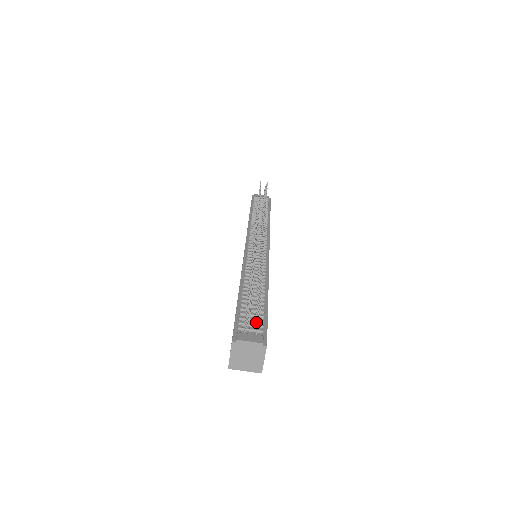
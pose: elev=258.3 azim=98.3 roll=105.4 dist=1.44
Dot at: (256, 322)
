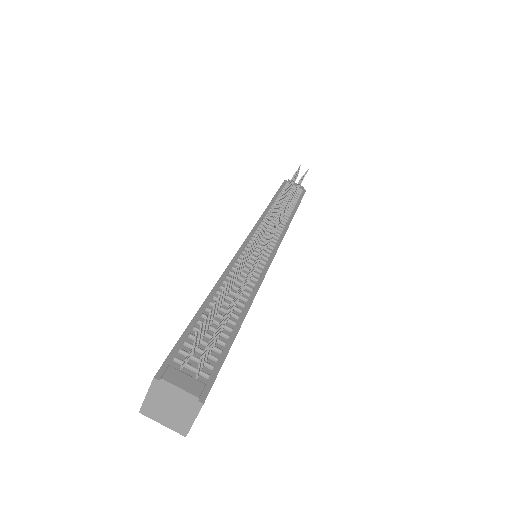
Dot at: (203, 359)
